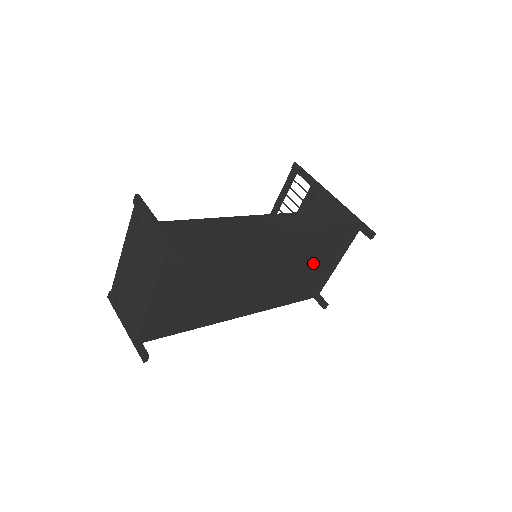
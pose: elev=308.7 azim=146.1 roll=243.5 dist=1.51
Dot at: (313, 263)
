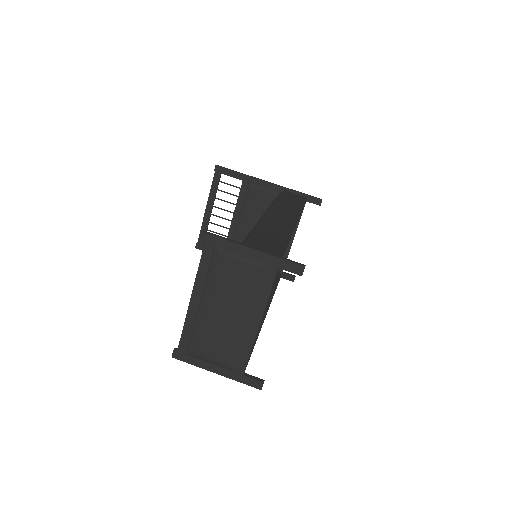
Dot at: occluded
